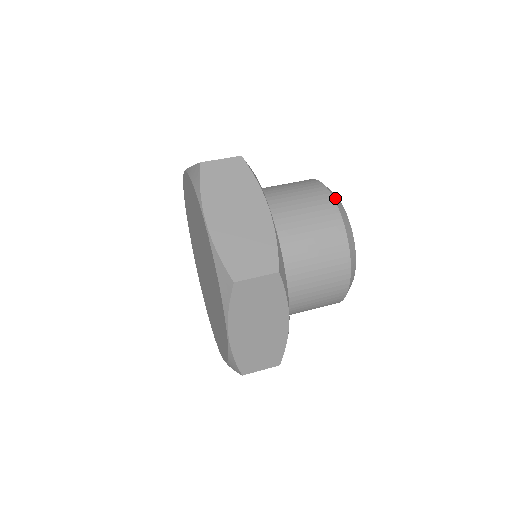
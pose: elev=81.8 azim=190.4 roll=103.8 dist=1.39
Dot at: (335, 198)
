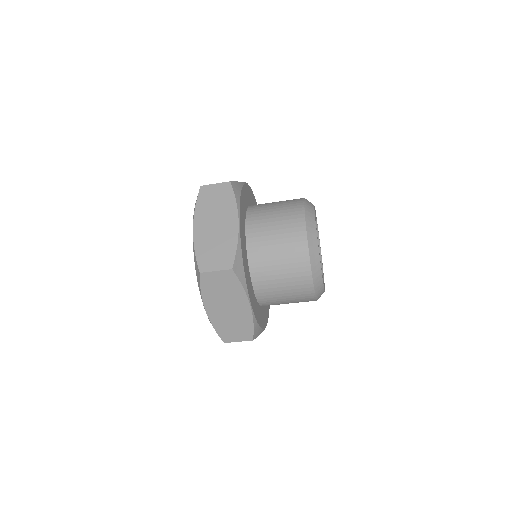
Dot at: (314, 268)
